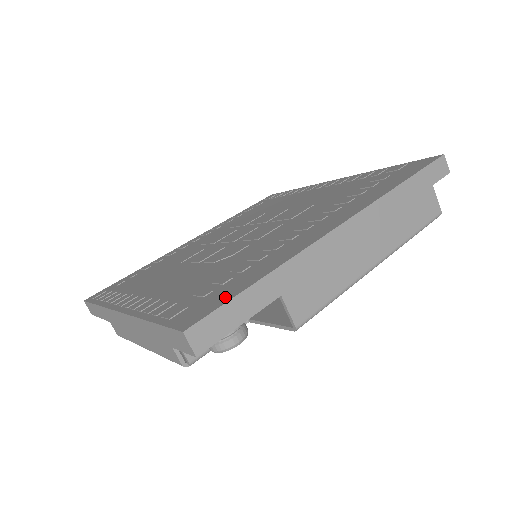
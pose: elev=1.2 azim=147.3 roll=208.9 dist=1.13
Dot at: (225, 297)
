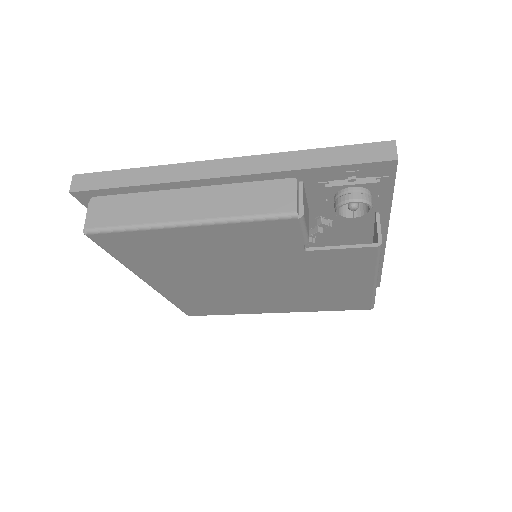
Dot at: occluded
